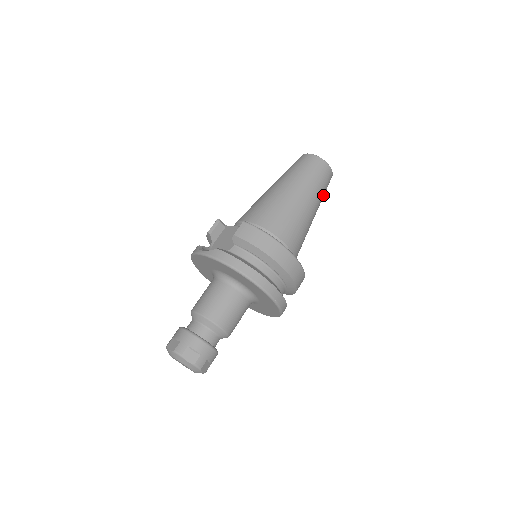
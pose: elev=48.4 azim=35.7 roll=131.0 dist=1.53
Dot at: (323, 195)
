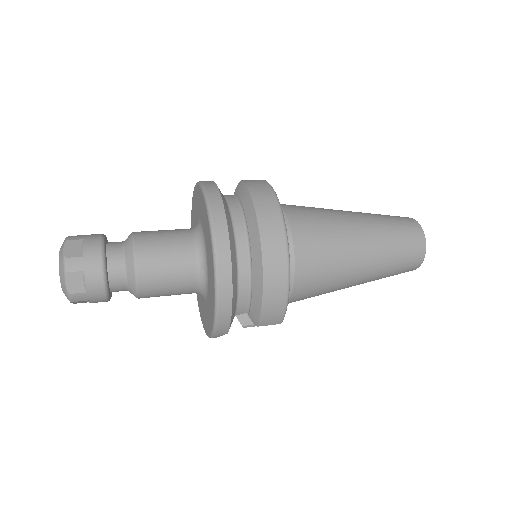
Dot at: (394, 261)
